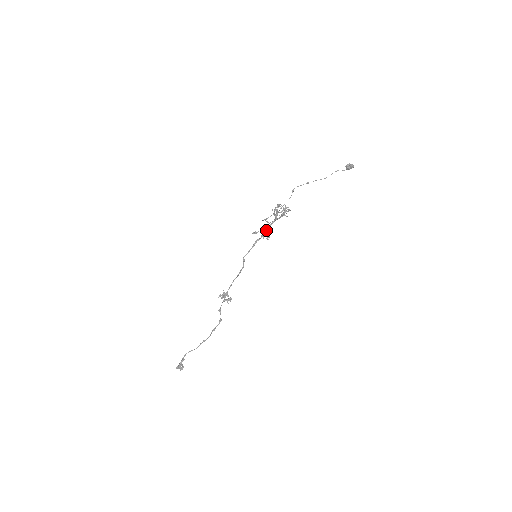
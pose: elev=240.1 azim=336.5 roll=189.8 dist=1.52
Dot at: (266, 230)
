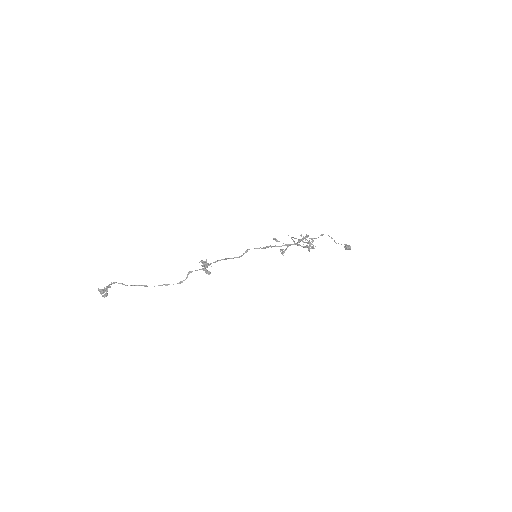
Dot at: (283, 245)
